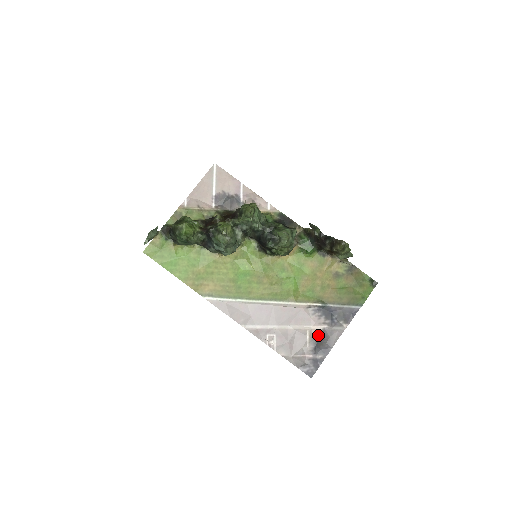
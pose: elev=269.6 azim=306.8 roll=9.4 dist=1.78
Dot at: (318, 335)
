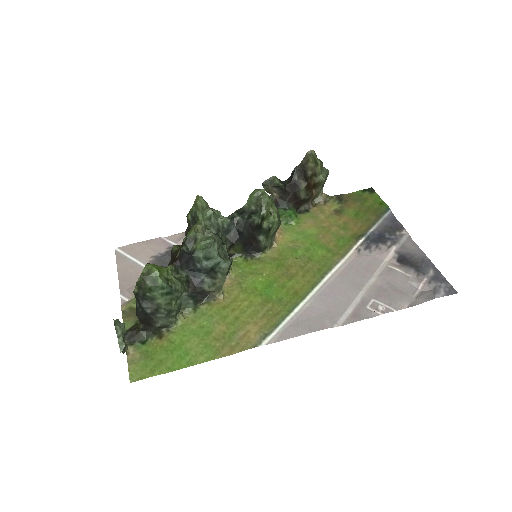
Dot at: (401, 260)
